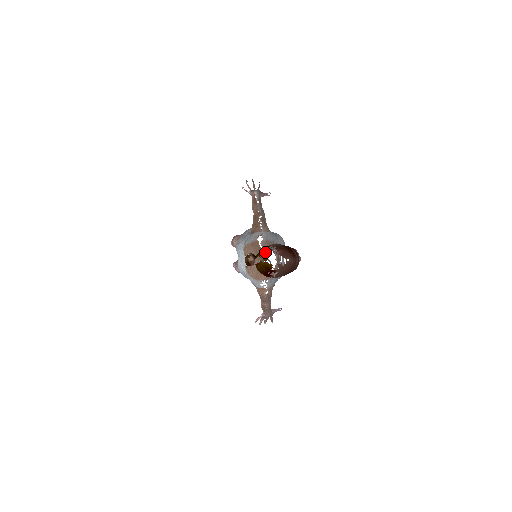
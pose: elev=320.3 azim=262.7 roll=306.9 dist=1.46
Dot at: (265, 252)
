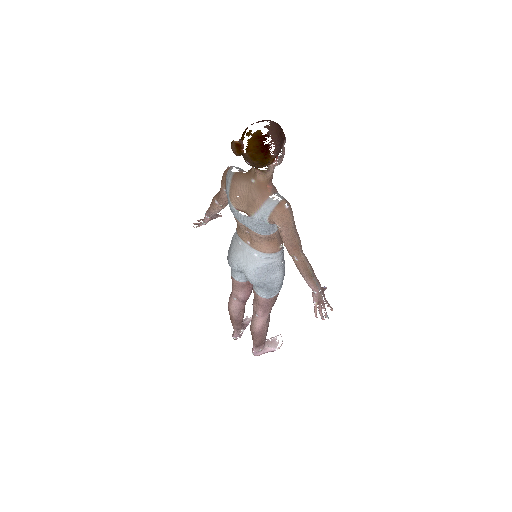
Dot at: (244, 133)
